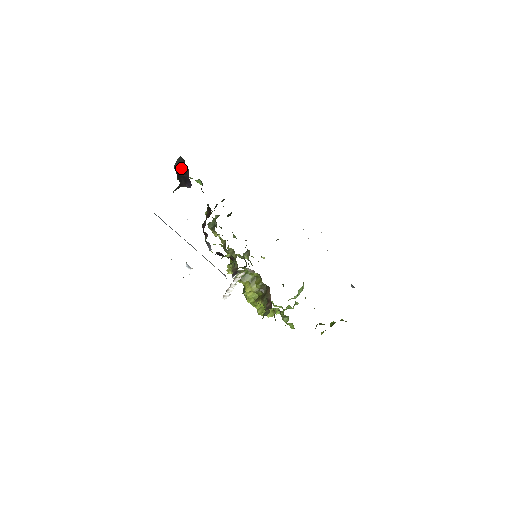
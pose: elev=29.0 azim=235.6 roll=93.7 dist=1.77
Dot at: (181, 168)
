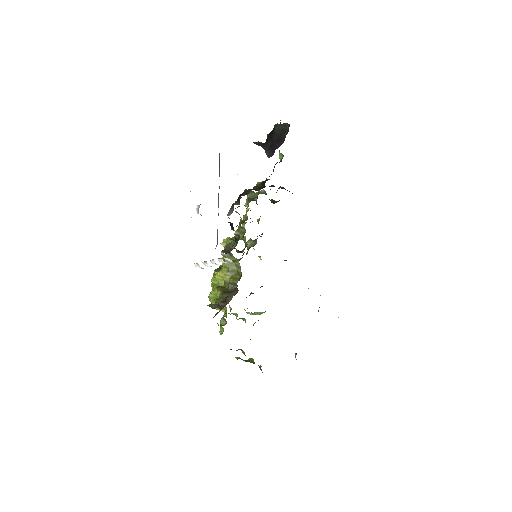
Dot at: (280, 133)
